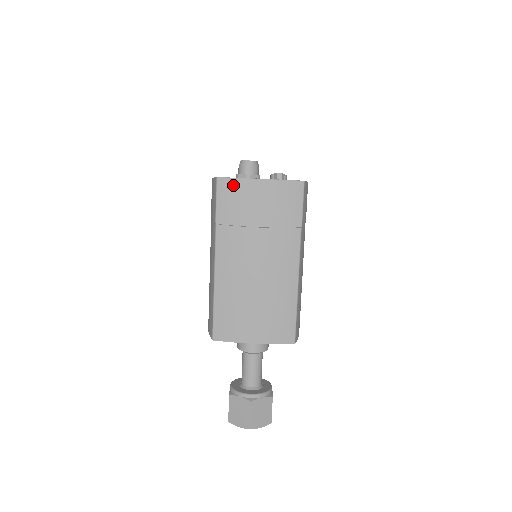
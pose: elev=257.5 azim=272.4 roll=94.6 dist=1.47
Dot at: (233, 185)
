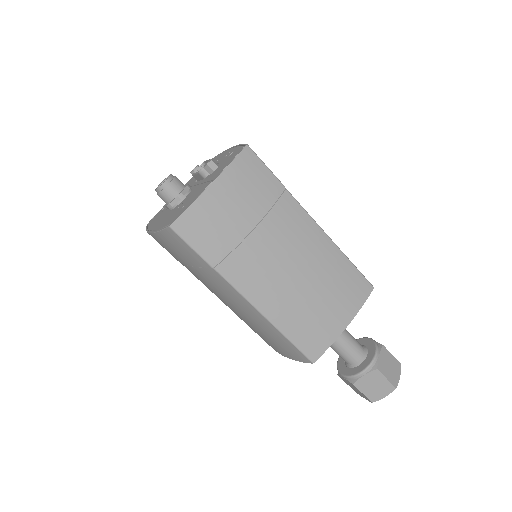
Dot at: (192, 217)
